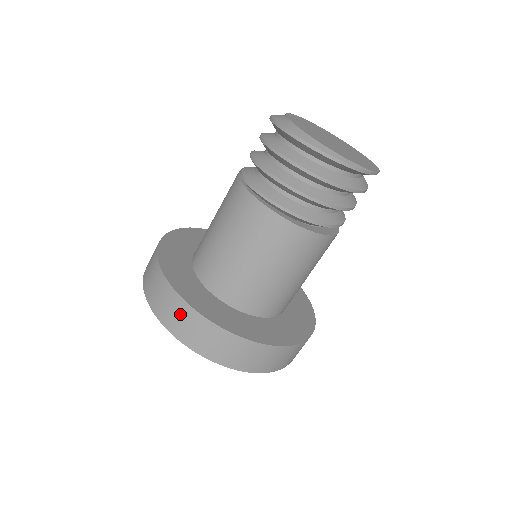
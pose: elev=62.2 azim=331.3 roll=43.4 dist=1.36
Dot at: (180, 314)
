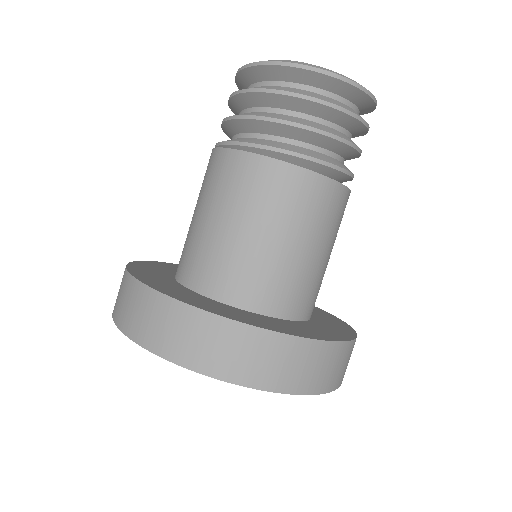
Dot at: (172, 322)
